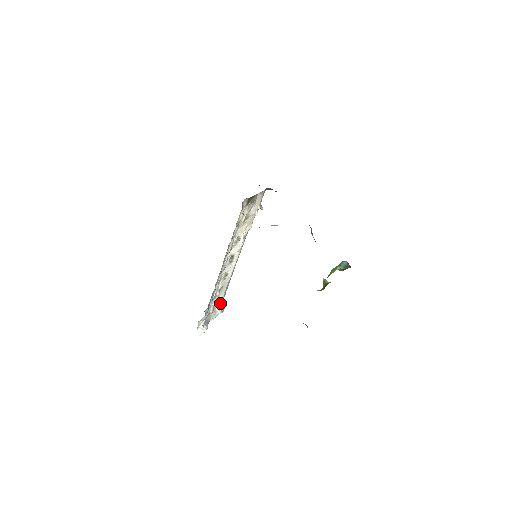
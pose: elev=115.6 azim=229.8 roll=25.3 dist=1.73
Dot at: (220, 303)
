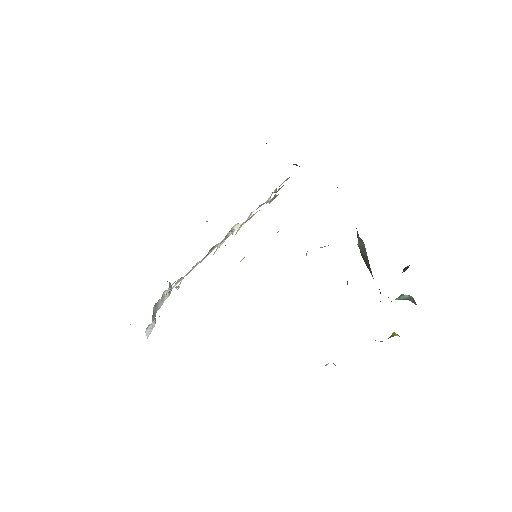
Dot at: (170, 286)
